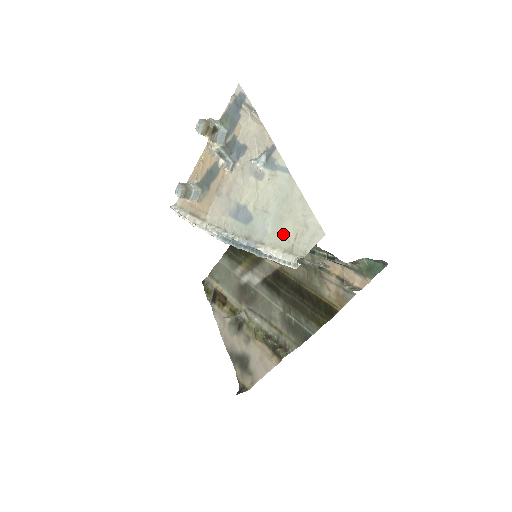
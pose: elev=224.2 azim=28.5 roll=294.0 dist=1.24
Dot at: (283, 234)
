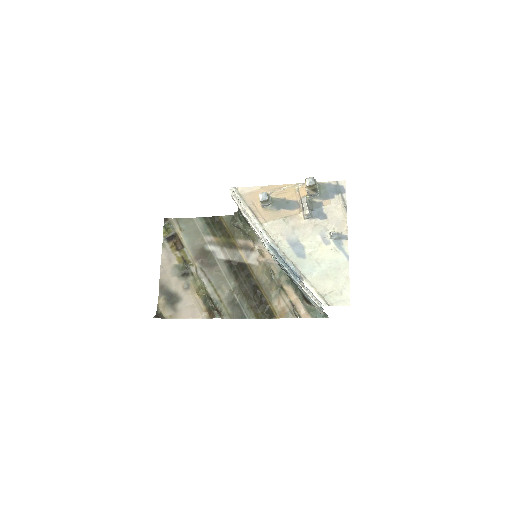
Dot at: (323, 284)
